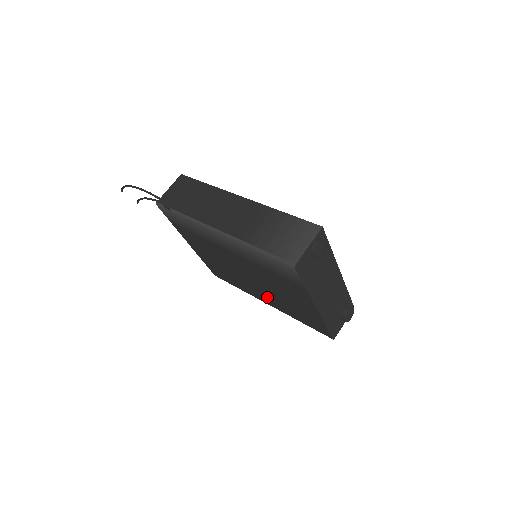
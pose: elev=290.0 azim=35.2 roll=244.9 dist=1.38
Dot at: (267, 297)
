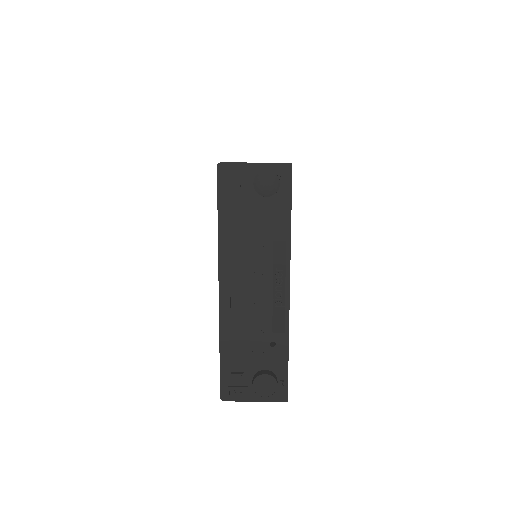
Dot at: occluded
